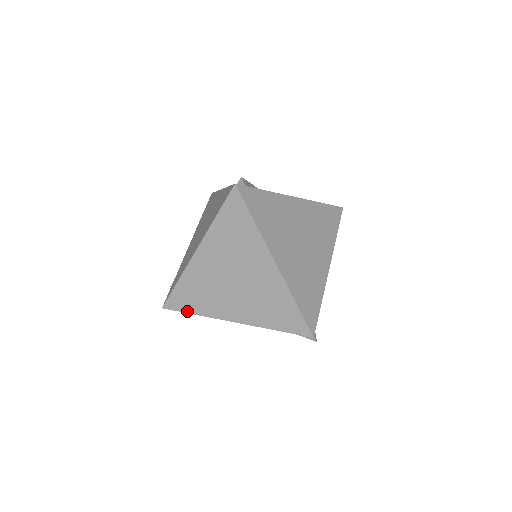
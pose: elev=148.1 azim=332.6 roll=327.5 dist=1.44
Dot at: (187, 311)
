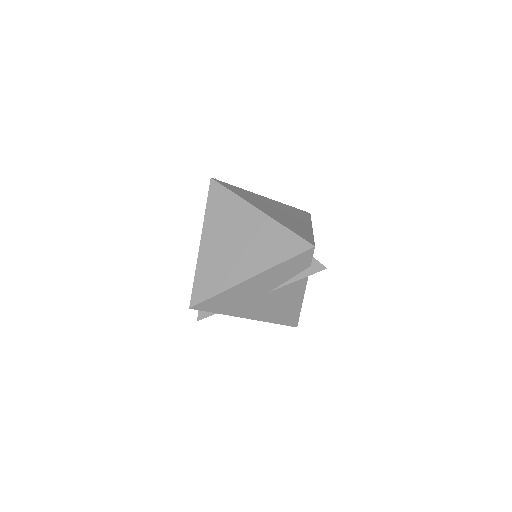
Dot at: (210, 296)
